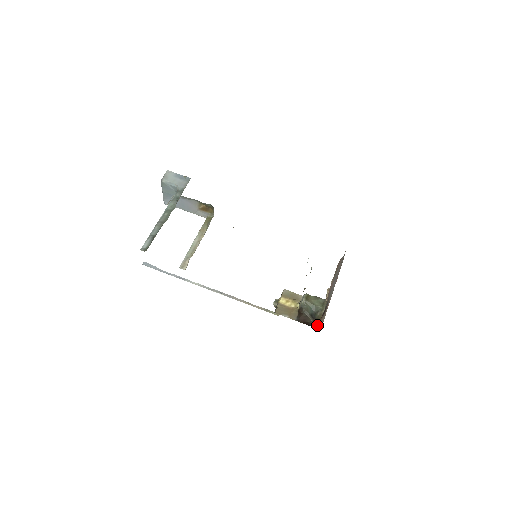
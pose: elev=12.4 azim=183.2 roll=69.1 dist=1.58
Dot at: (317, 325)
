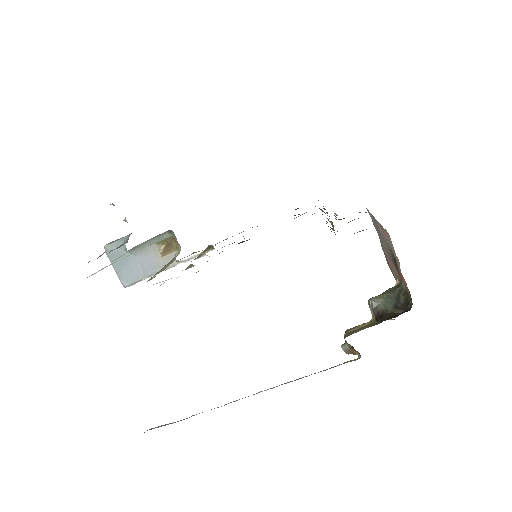
Dot at: (409, 301)
